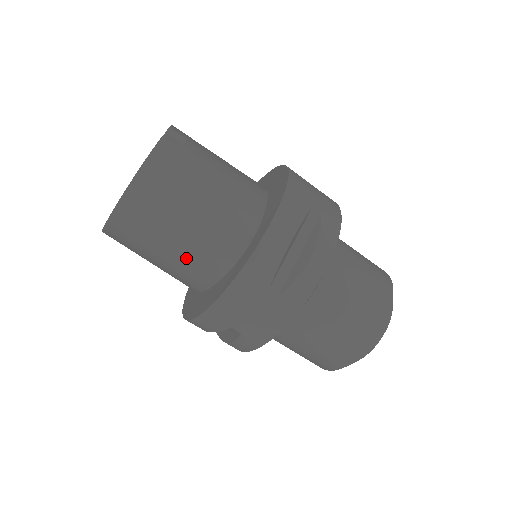
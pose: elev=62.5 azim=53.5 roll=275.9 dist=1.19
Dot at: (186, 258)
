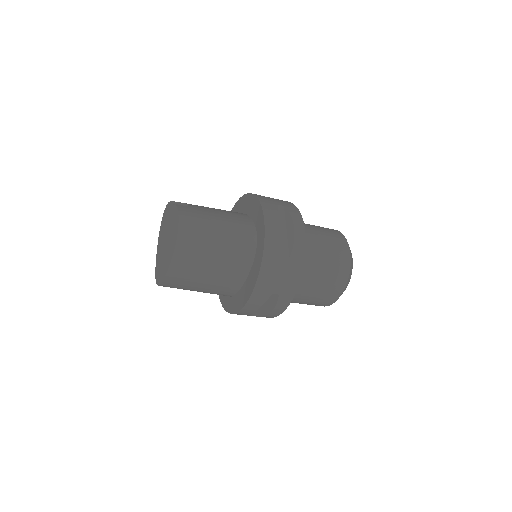
Dot at: (225, 267)
